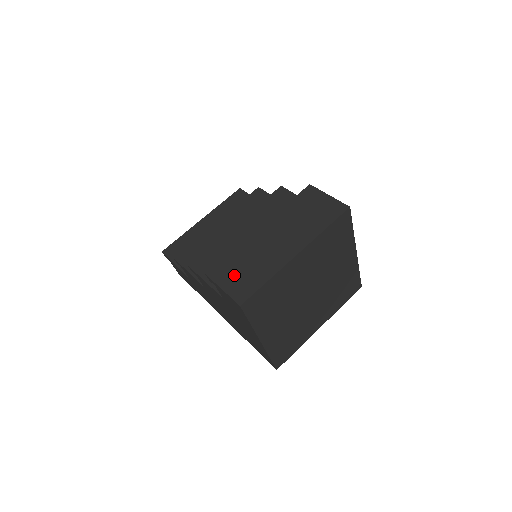
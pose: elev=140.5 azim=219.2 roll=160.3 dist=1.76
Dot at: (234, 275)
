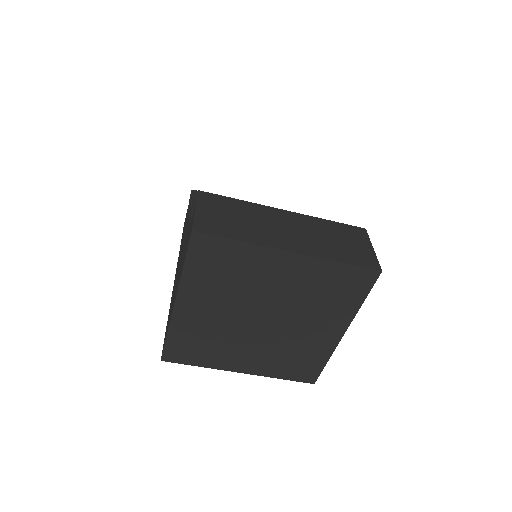
Dot at: (219, 212)
